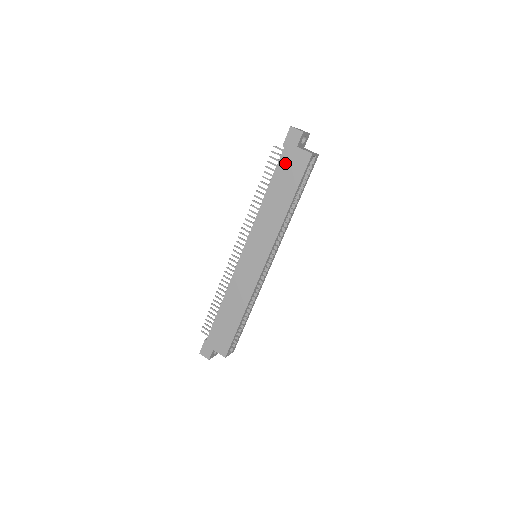
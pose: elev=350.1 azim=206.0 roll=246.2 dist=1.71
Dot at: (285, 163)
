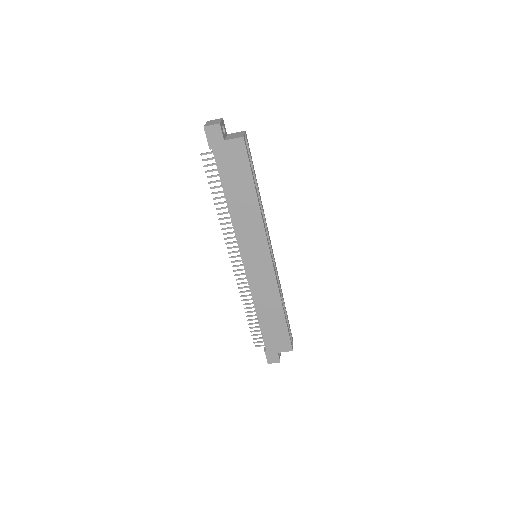
Dot at: (224, 163)
